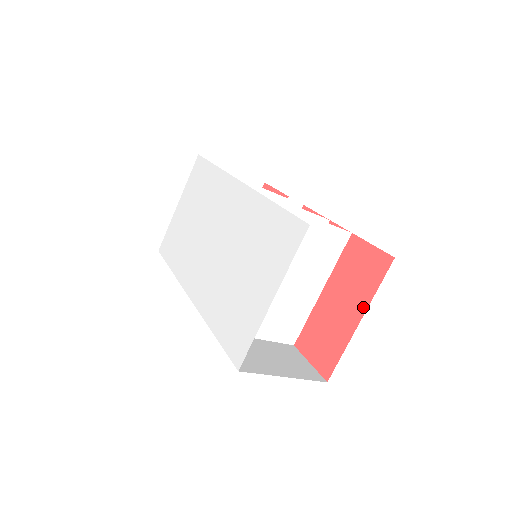
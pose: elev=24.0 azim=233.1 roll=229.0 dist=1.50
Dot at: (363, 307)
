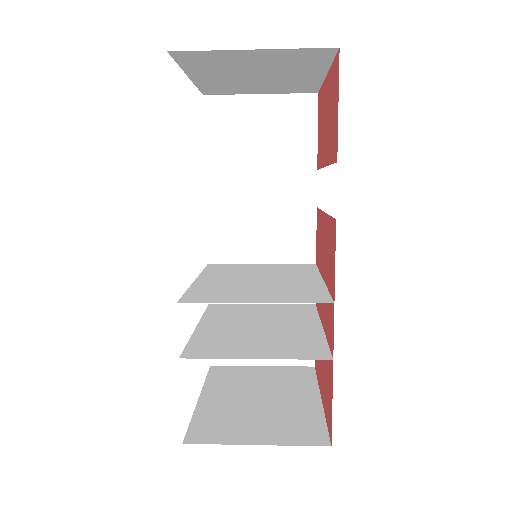
Dot at: (323, 402)
